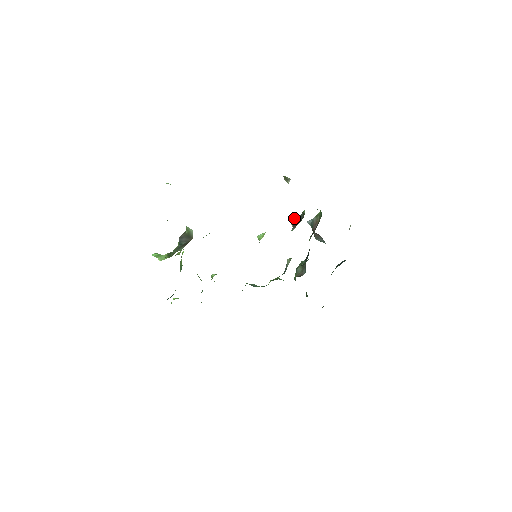
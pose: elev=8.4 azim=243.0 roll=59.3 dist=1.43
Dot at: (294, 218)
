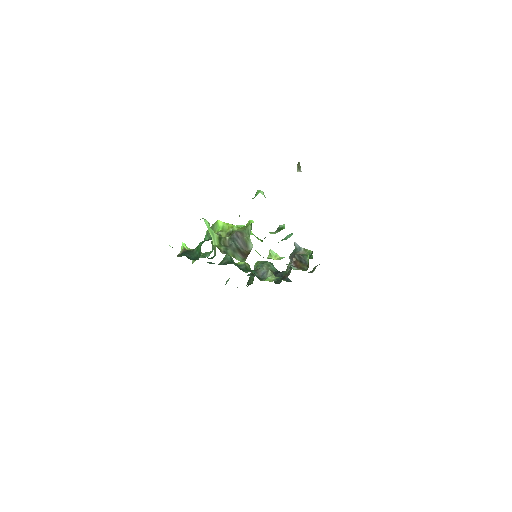
Dot at: (298, 255)
